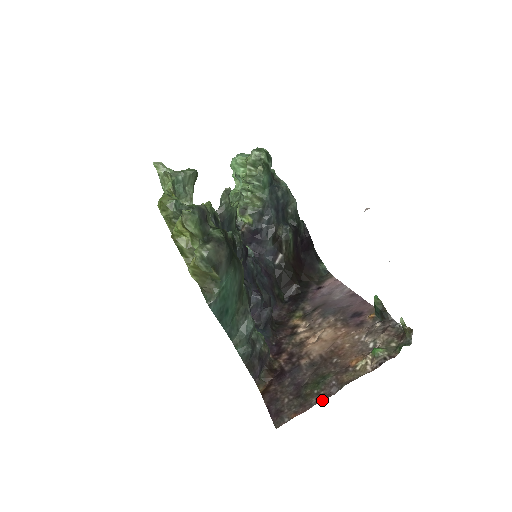
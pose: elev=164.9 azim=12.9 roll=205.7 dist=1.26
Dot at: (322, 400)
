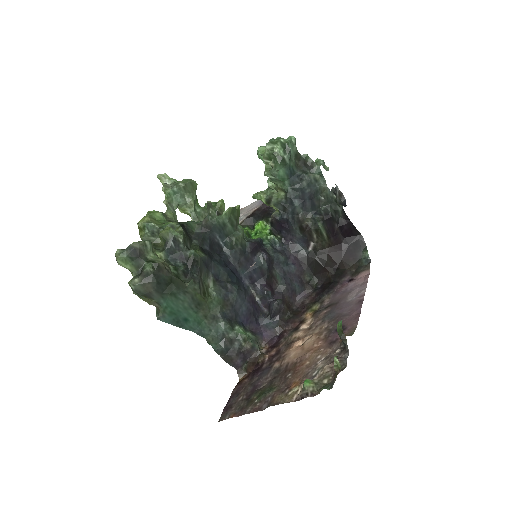
Dot at: (252, 412)
